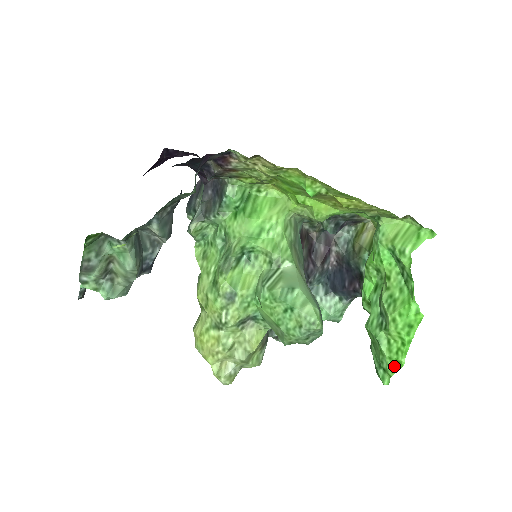
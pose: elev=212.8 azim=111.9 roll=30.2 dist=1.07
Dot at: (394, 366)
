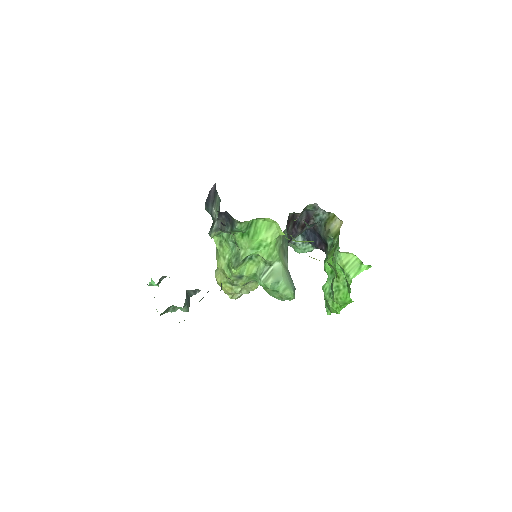
Dot at: (334, 311)
